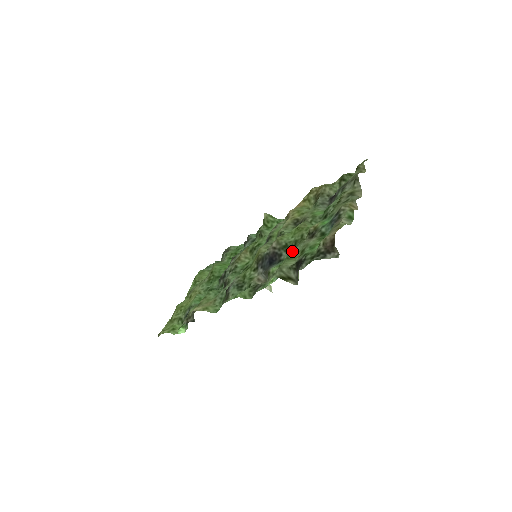
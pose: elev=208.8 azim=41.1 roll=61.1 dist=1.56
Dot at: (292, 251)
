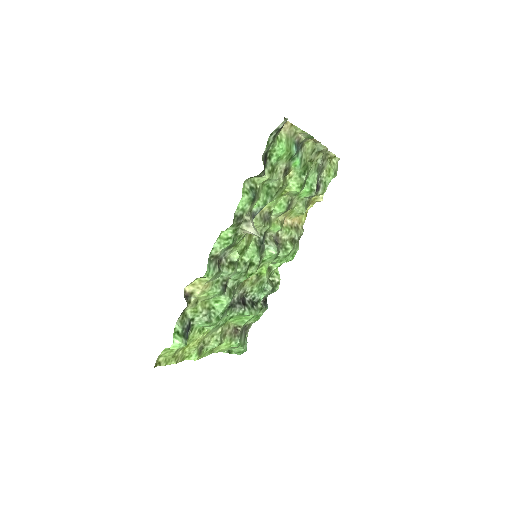
Dot at: (268, 184)
